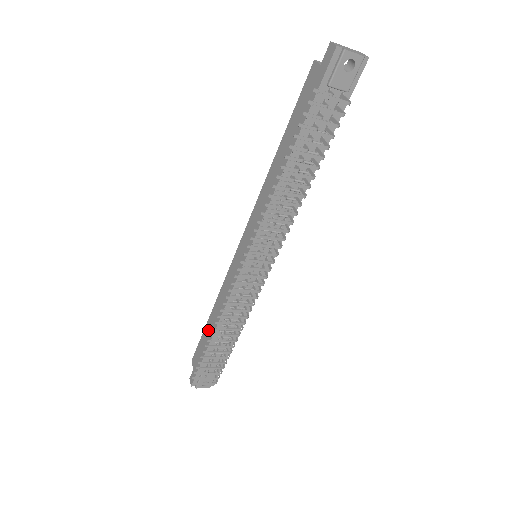
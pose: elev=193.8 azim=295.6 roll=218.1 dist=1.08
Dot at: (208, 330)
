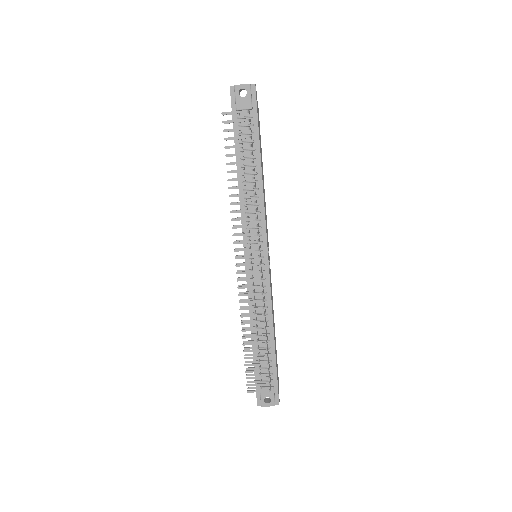
Dot at: occluded
